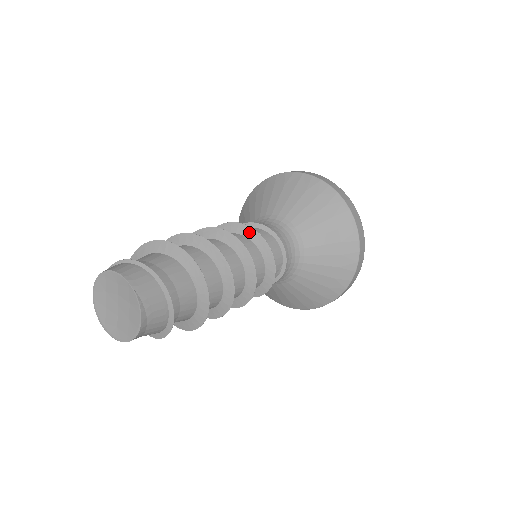
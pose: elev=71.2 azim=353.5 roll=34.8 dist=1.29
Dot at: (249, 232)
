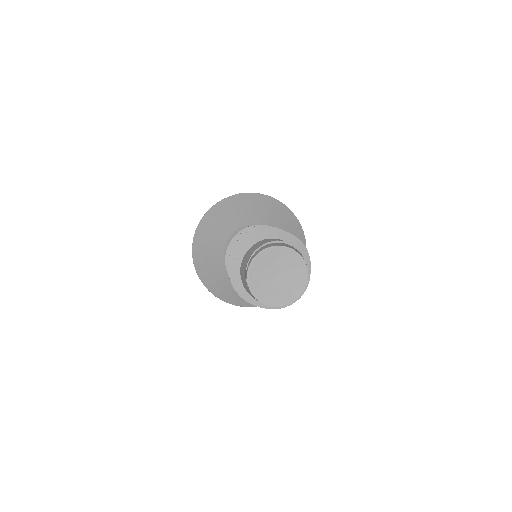
Dot at: occluded
